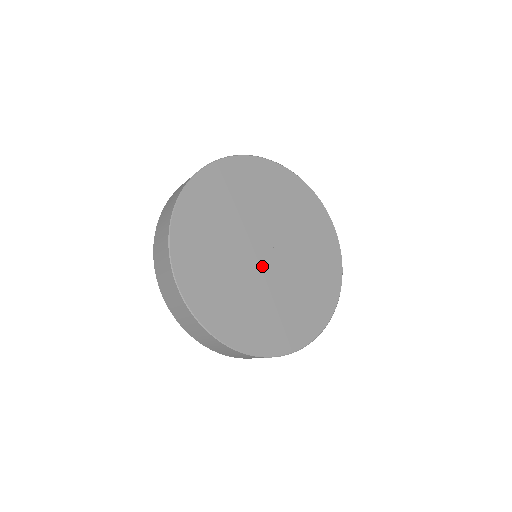
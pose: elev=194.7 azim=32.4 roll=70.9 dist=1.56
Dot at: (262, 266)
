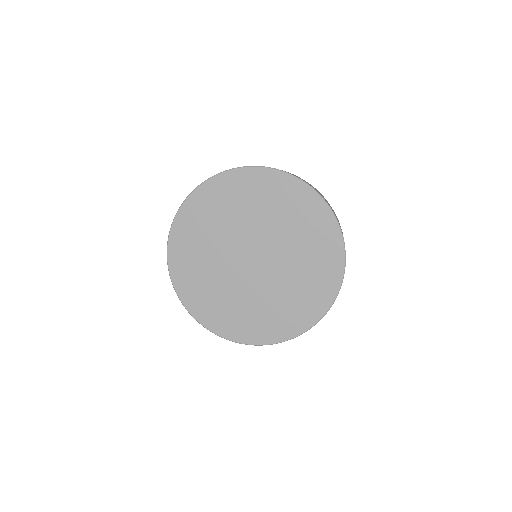
Dot at: (250, 272)
